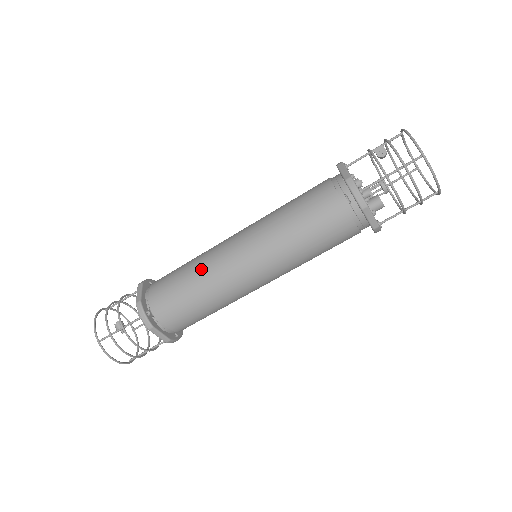
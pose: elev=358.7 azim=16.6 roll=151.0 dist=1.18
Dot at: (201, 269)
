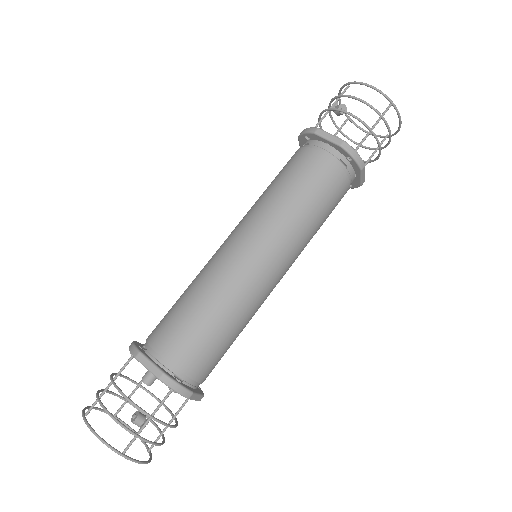
Dot at: (223, 297)
